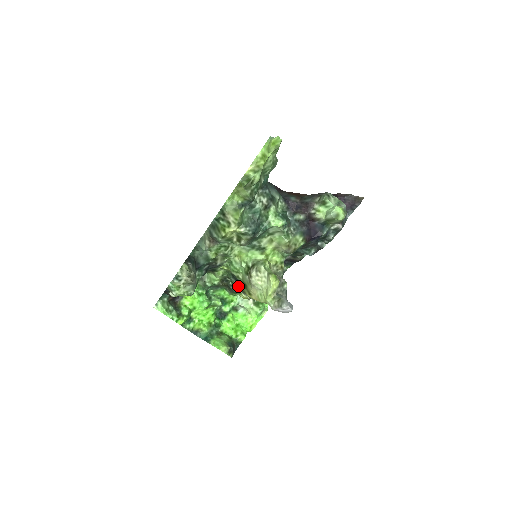
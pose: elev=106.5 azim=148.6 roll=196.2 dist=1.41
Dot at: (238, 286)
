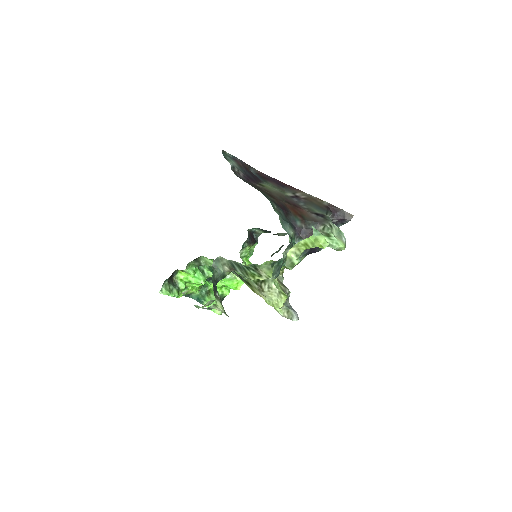
Dot at: occluded
